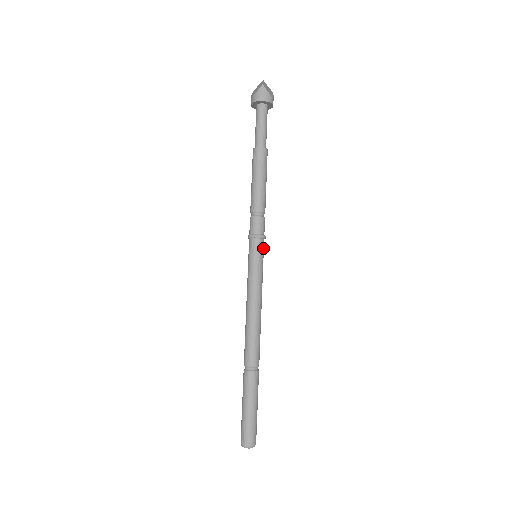
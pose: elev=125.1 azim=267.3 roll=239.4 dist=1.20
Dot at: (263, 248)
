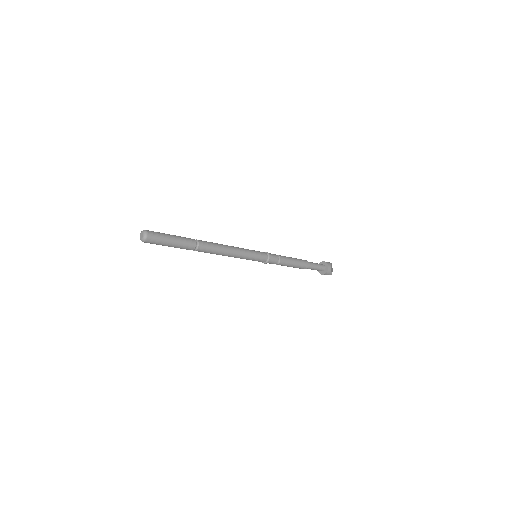
Dot at: (263, 257)
